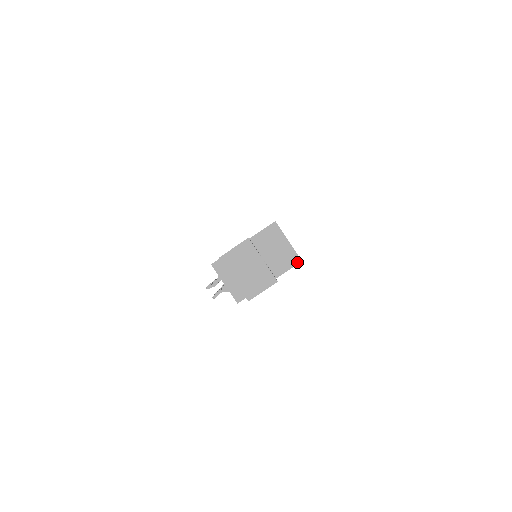
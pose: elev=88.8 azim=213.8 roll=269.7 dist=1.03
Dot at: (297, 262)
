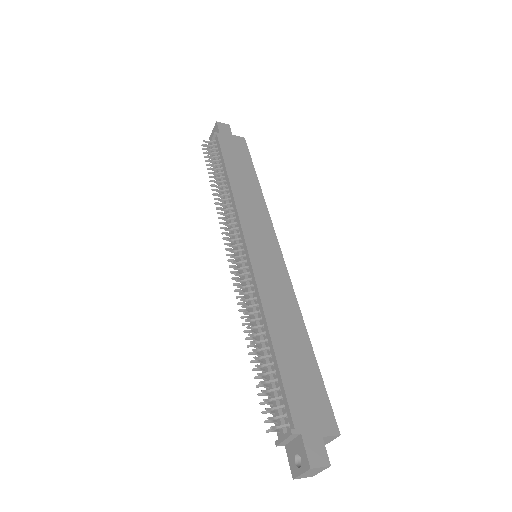
Dot at: occluded
